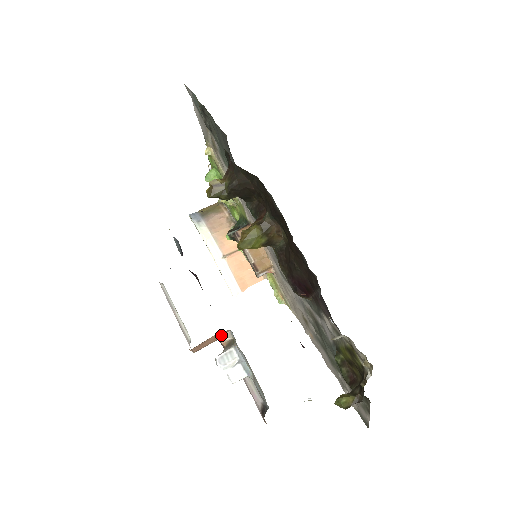
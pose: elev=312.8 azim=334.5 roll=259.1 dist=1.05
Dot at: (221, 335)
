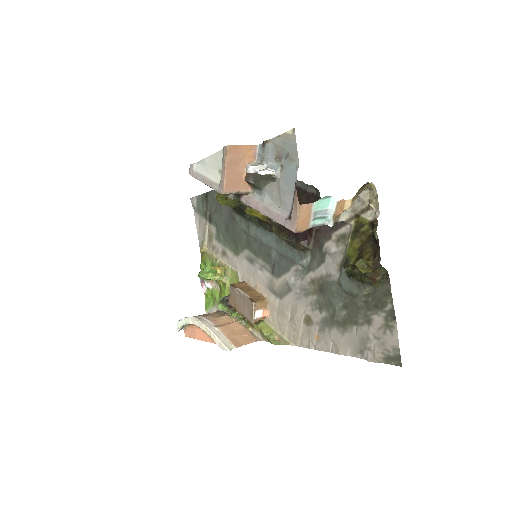
Dot at: (249, 162)
